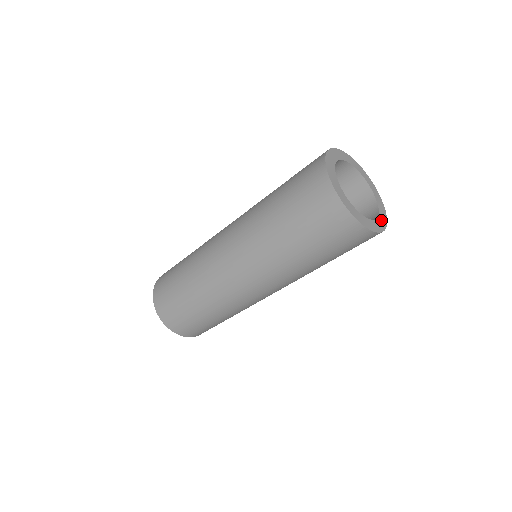
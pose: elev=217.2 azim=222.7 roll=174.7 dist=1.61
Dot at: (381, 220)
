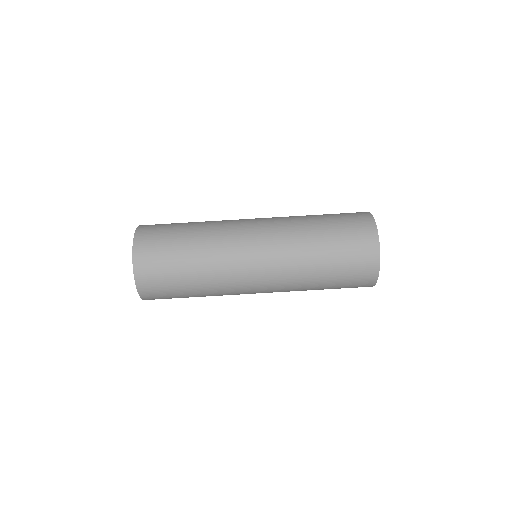
Dot at: occluded
